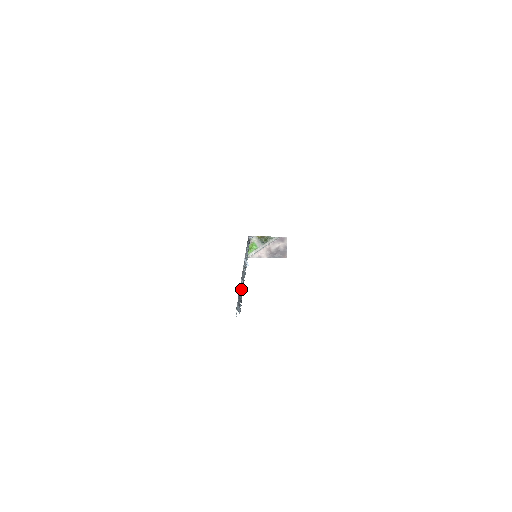
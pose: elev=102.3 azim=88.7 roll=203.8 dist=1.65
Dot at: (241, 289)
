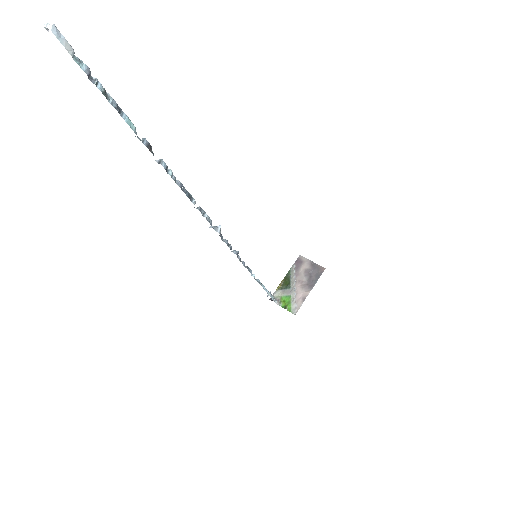
Dot at: occluded
